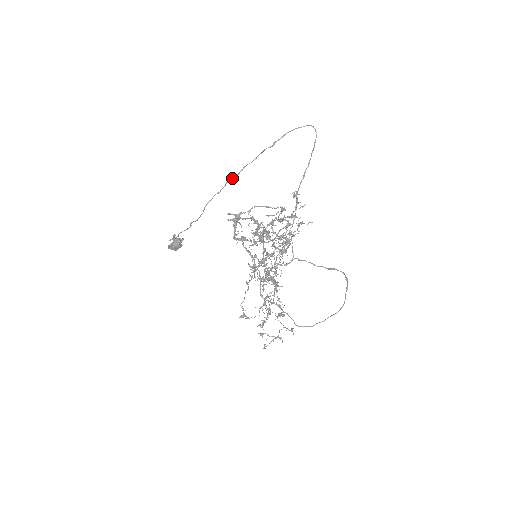
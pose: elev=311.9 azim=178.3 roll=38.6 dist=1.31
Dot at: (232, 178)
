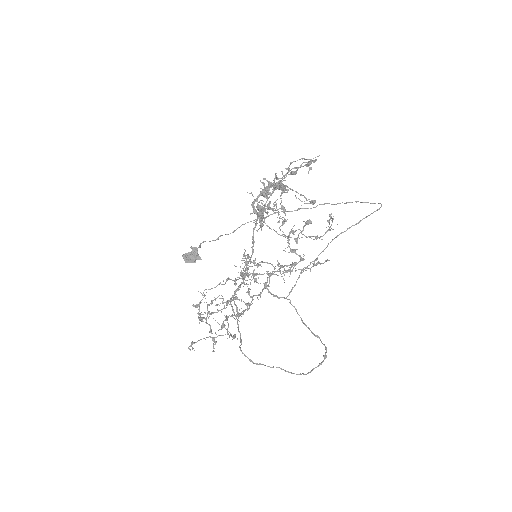
Dot at: occluded
